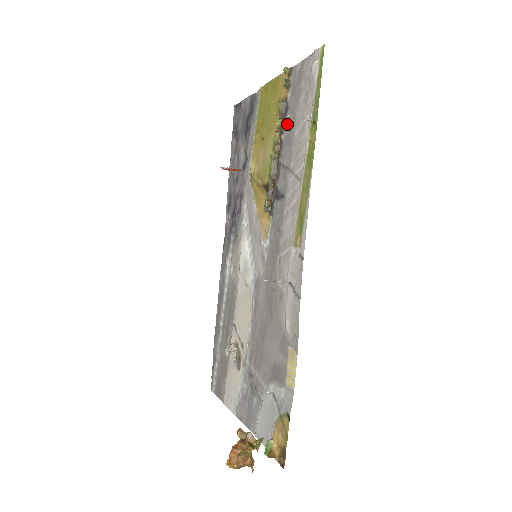
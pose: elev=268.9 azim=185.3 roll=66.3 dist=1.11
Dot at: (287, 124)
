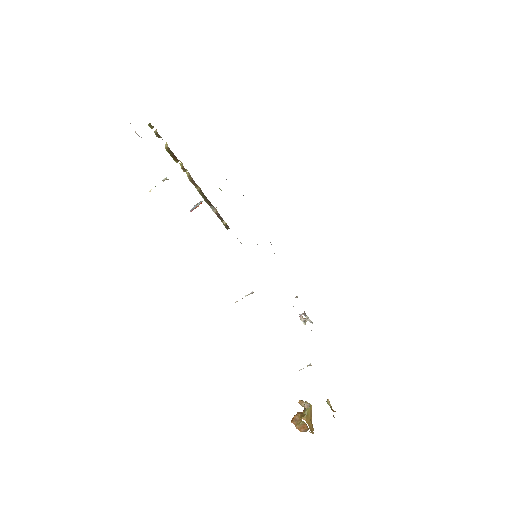
Dot at: occluded
